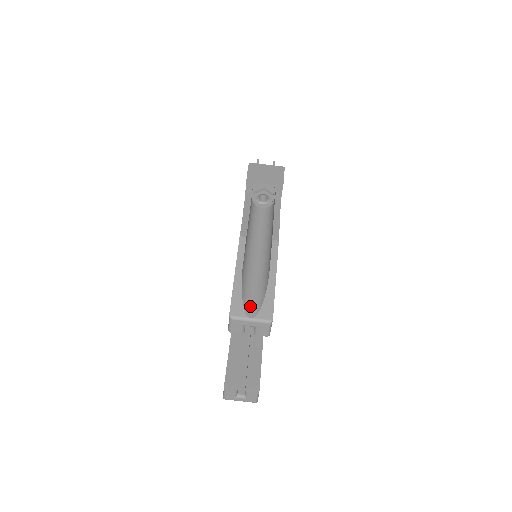
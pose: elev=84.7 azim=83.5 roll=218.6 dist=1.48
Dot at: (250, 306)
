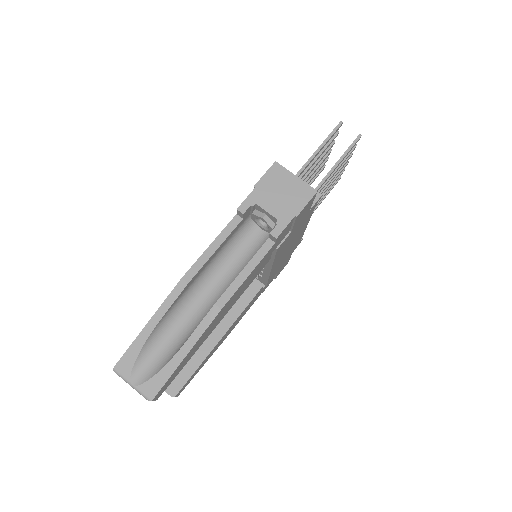
Dot at: (142, 368)
